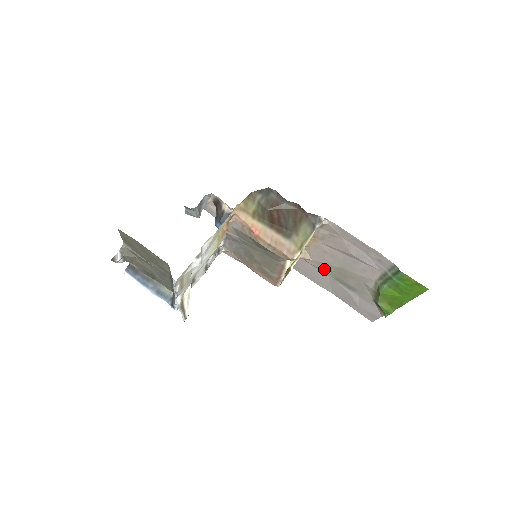
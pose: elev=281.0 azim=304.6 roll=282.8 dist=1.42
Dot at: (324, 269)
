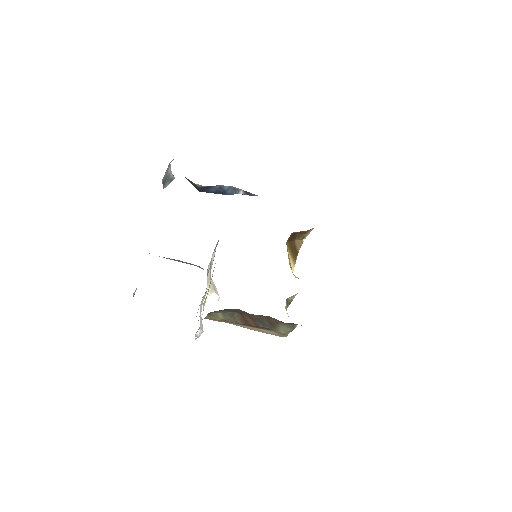
Dot at: occluded
